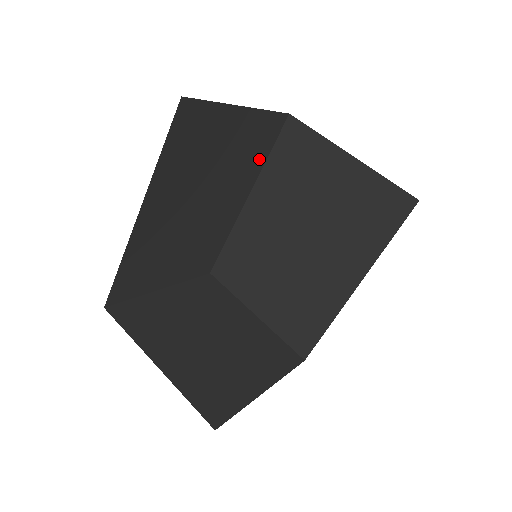
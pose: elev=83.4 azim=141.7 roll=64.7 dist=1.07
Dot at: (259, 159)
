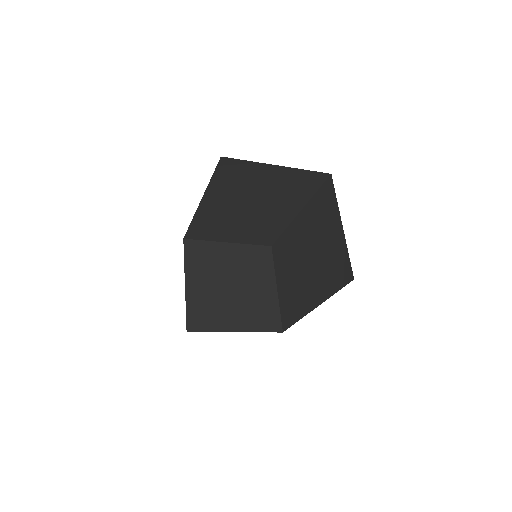
Dot at: (305, 194)
